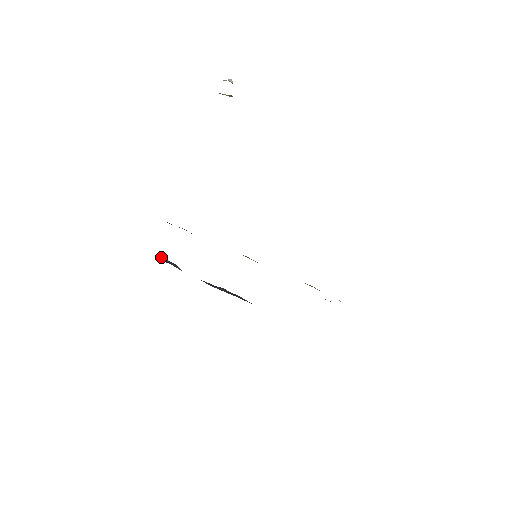
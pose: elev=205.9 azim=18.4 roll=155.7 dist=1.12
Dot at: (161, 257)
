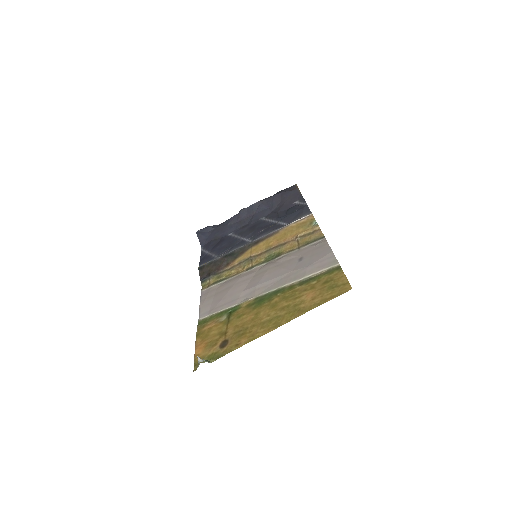
Dot at: (197, 234)
